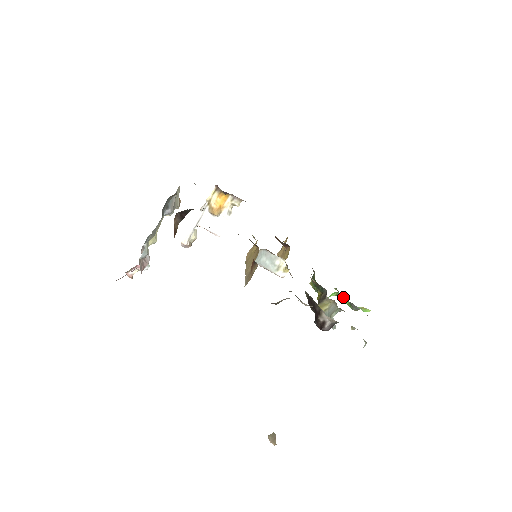
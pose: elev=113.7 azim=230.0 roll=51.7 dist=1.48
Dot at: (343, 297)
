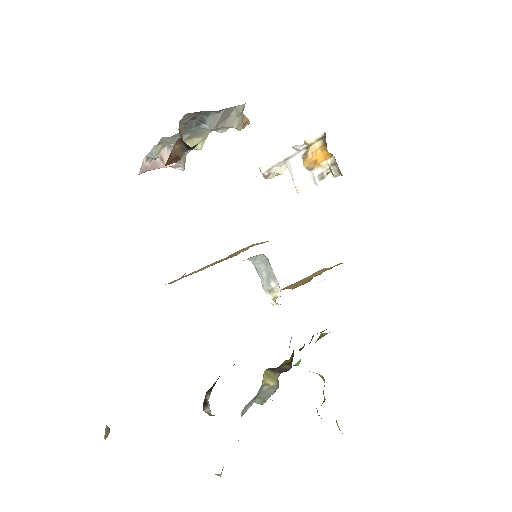
Dot at: occluded
